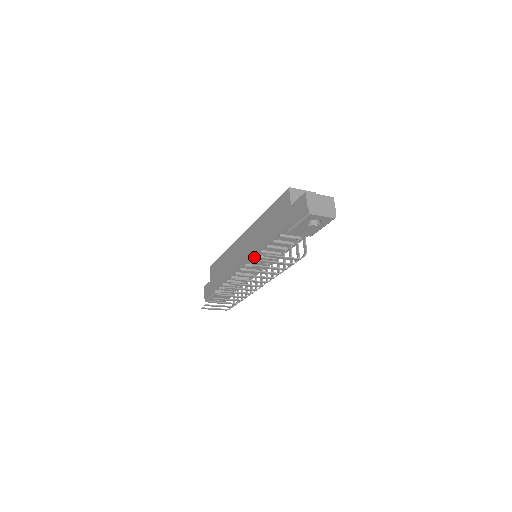
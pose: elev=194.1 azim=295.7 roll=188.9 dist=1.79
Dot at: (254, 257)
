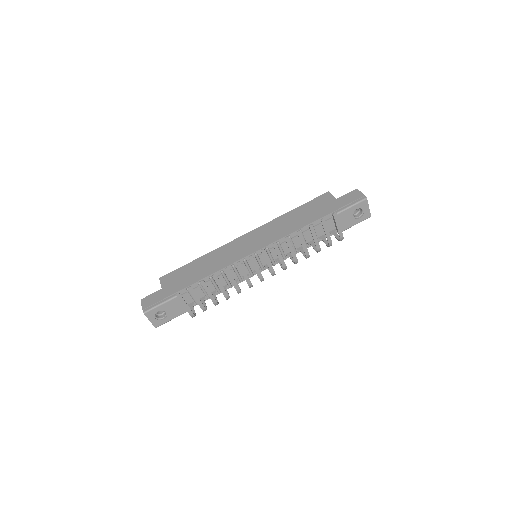
Dot at: occluded
